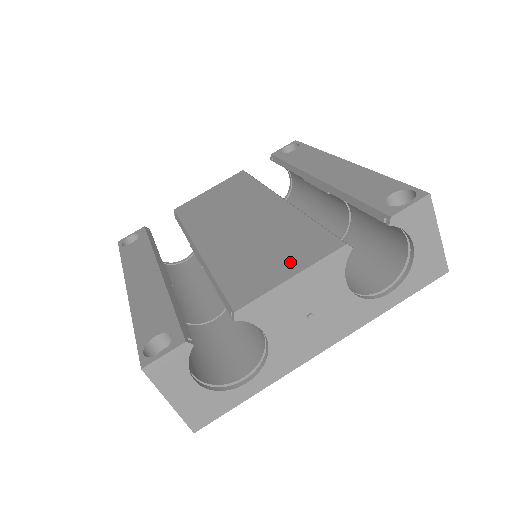
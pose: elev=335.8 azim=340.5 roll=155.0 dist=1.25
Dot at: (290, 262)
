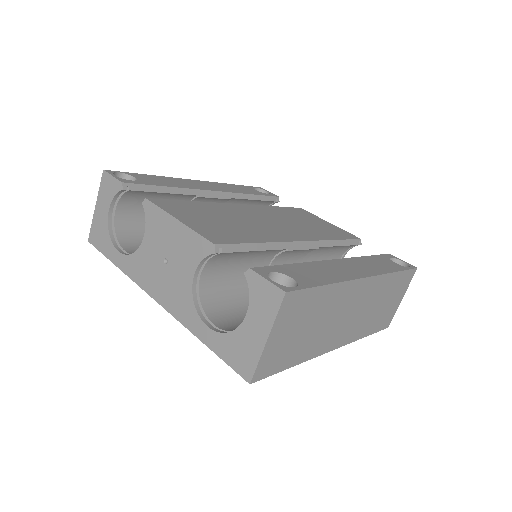
Dot at: (199, 223)
